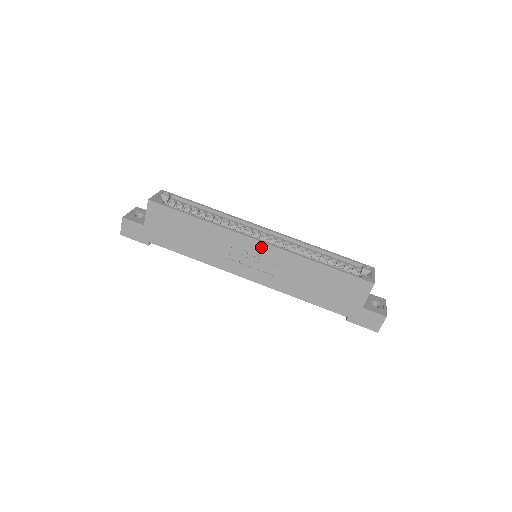
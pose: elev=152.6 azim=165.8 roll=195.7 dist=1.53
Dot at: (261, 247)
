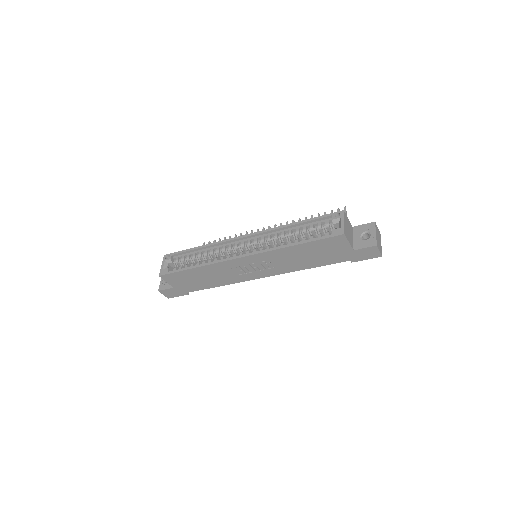
Dot at: (248, 259)
